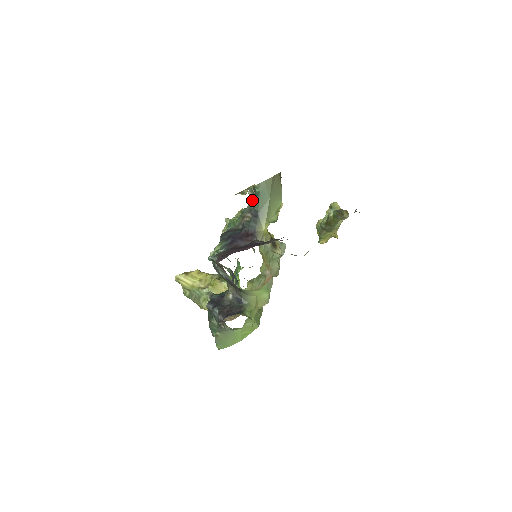
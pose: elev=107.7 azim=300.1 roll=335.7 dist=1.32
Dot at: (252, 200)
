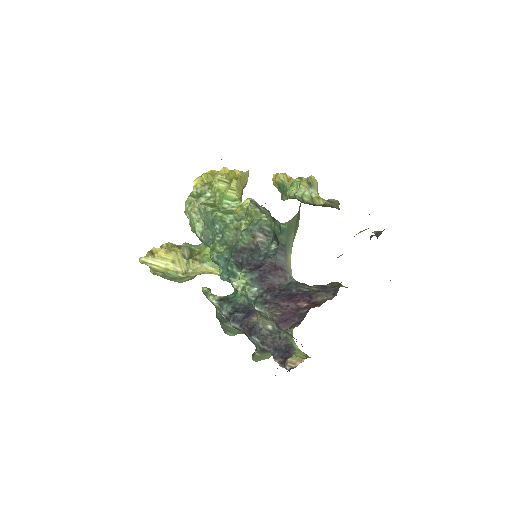
Dot at: (257, 213)
